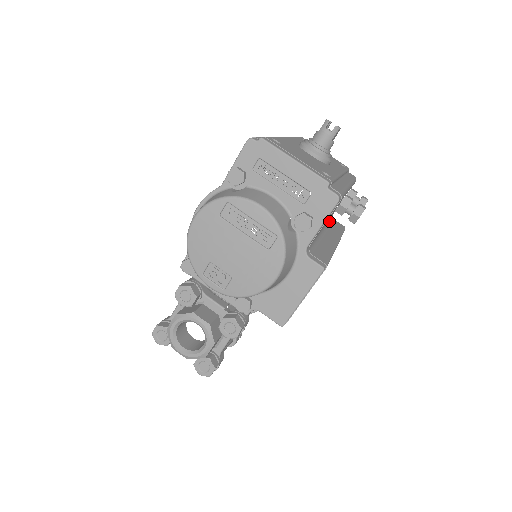
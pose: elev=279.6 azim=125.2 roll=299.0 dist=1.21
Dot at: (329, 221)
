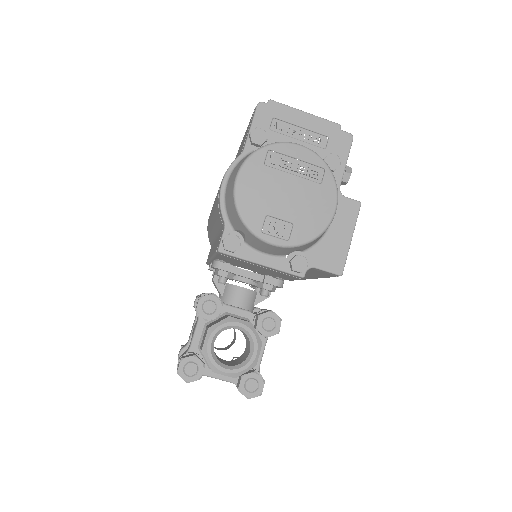
Dot at: occluded
